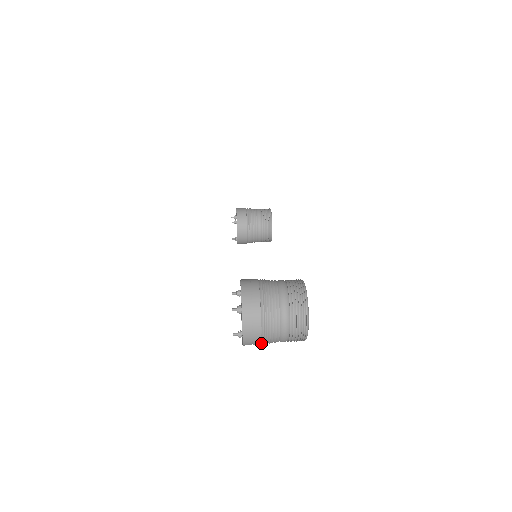
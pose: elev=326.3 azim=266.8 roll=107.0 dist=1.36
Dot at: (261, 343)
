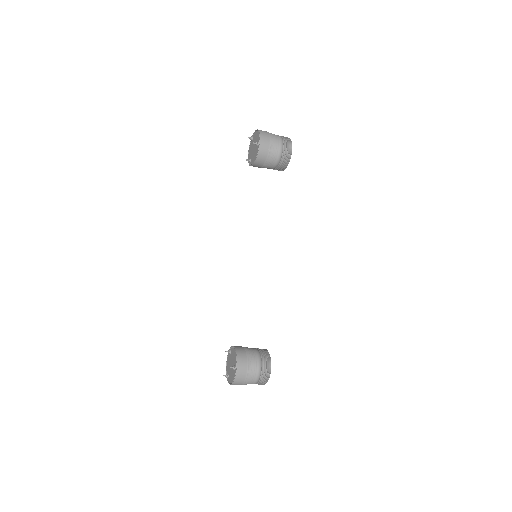
Dot at: (269, 136)
